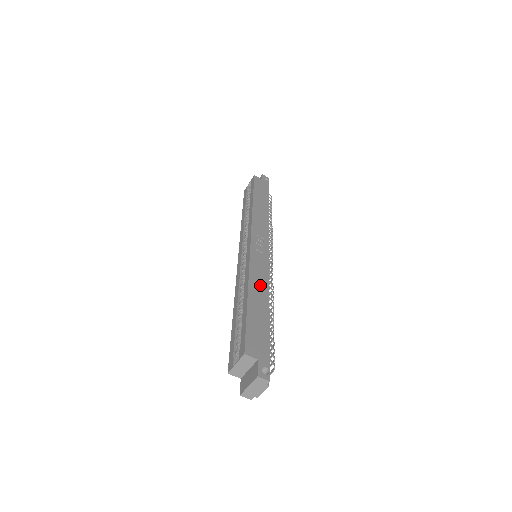
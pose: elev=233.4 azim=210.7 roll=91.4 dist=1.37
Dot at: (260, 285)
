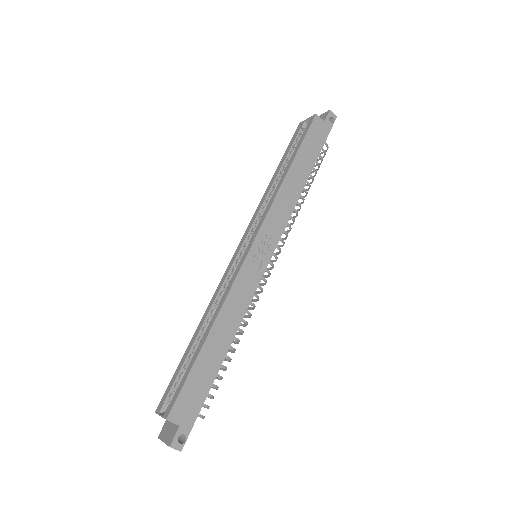
Dot at: (231, 320)
